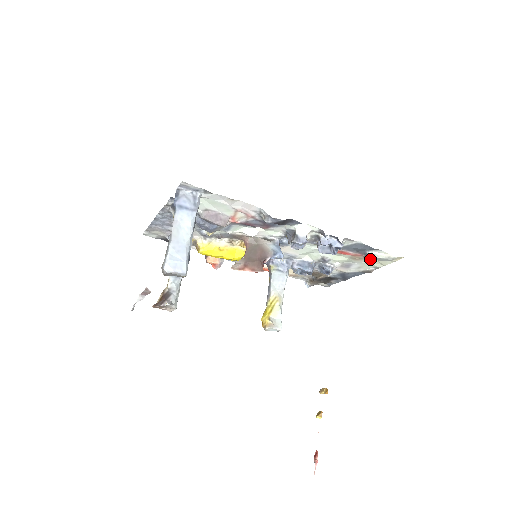
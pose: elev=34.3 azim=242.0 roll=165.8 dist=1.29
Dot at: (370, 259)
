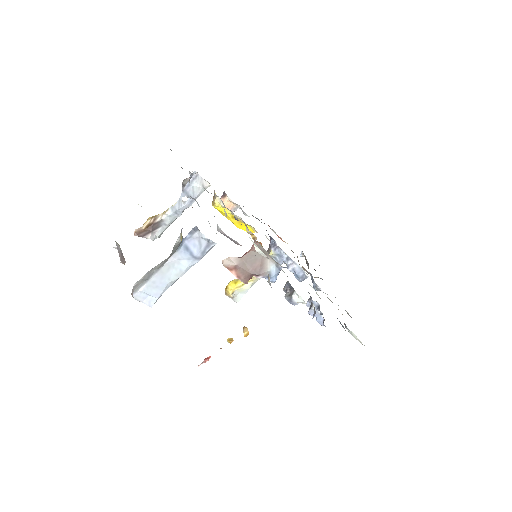
Dot at: occluded
